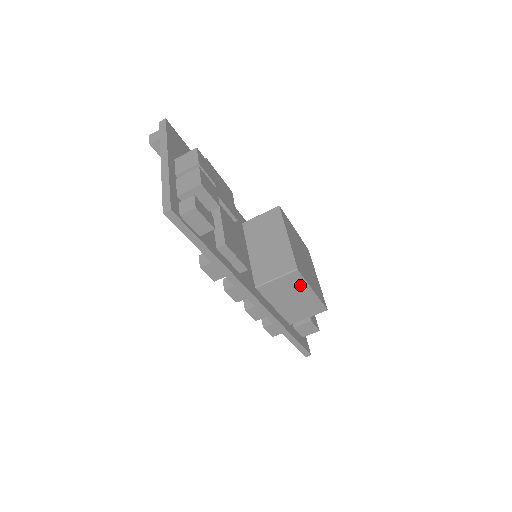
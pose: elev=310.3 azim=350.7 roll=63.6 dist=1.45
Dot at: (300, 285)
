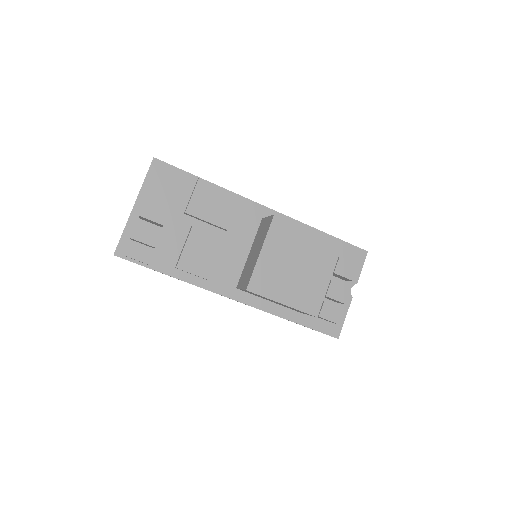
Dot at: occluded
